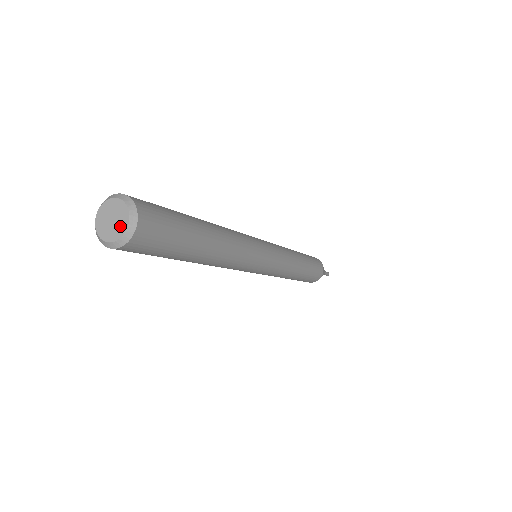
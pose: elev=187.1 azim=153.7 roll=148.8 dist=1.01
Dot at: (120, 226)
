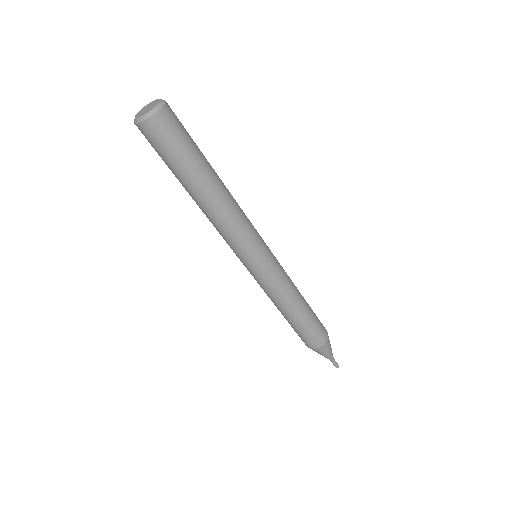
Dot at: (148, 110)
